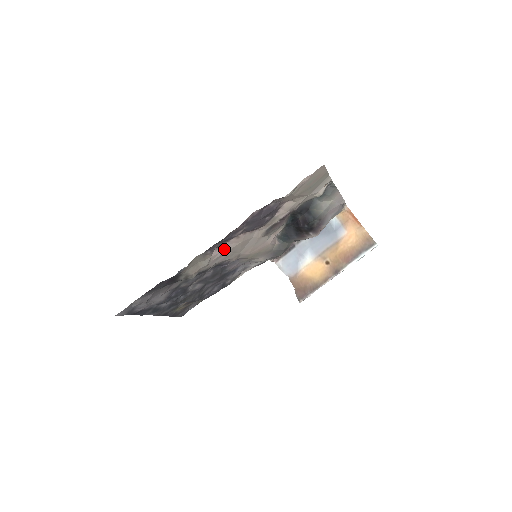
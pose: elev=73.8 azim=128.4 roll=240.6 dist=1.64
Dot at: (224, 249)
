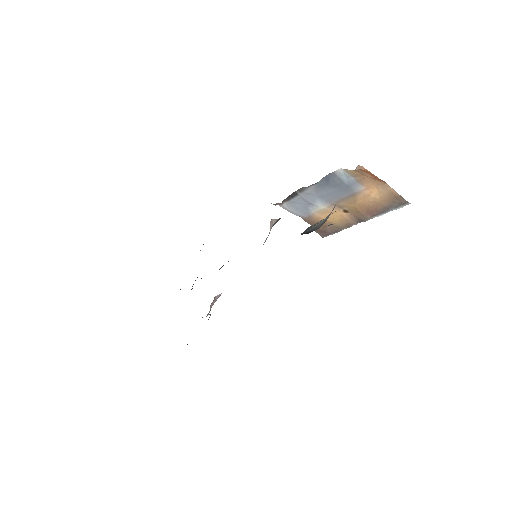
Dot at: (219, 294)
